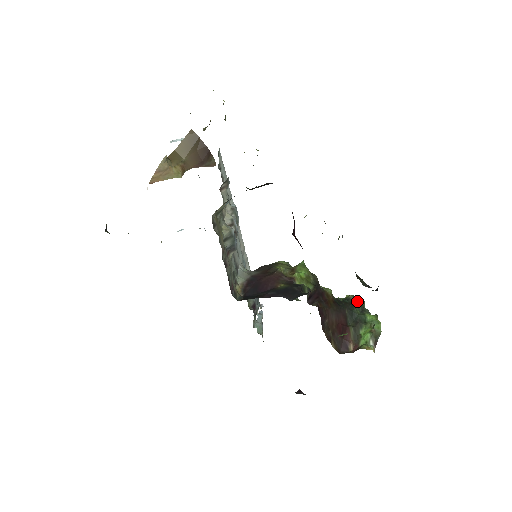
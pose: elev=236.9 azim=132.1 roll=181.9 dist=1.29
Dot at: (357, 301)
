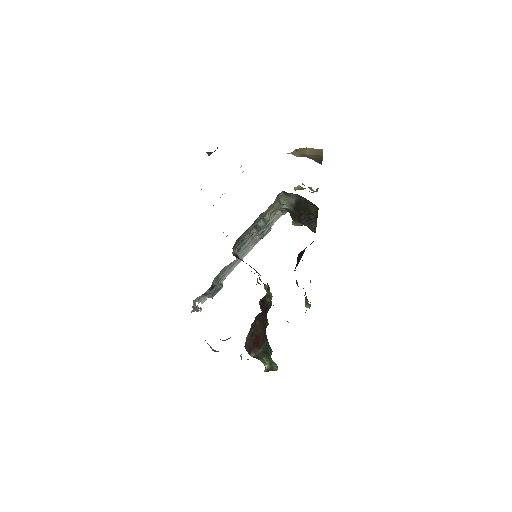
Dot at: (272, 351)
